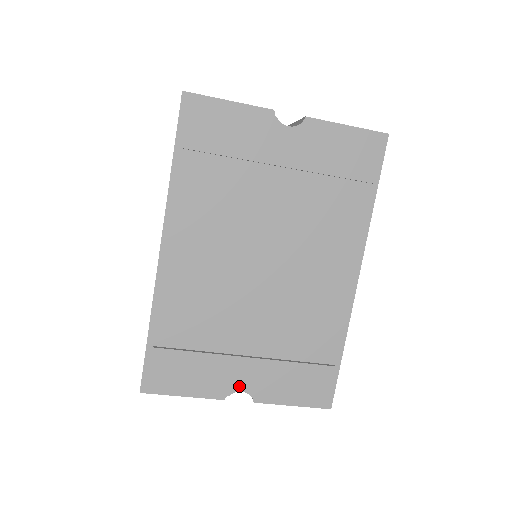
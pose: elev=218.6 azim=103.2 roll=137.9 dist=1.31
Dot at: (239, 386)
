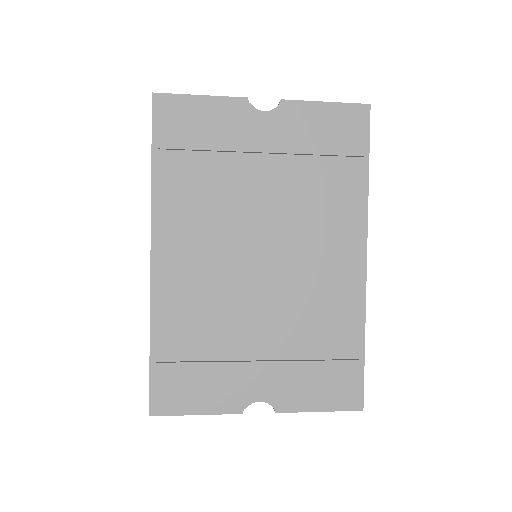
Dot at: (256, 395)
